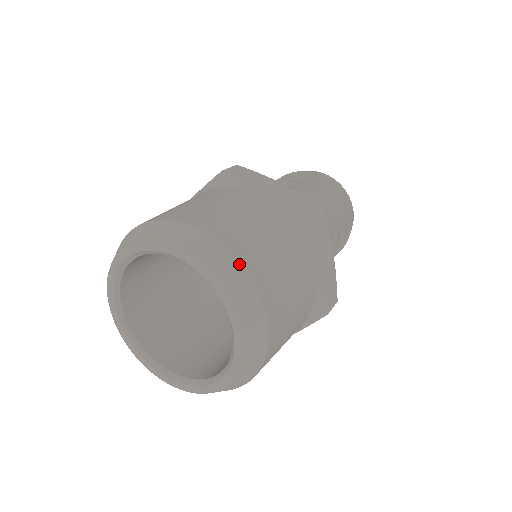
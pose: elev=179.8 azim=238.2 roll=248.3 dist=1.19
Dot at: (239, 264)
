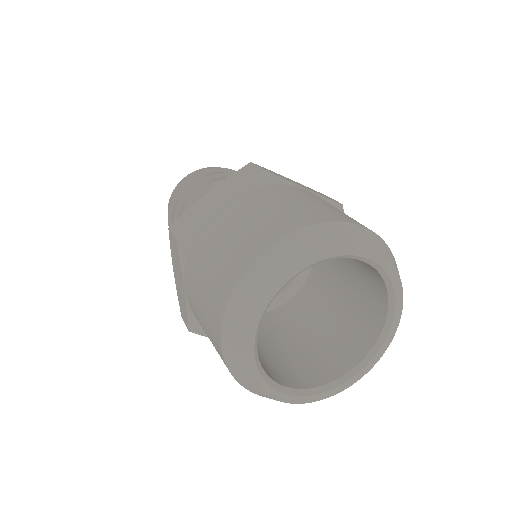
Dot at: occluded
